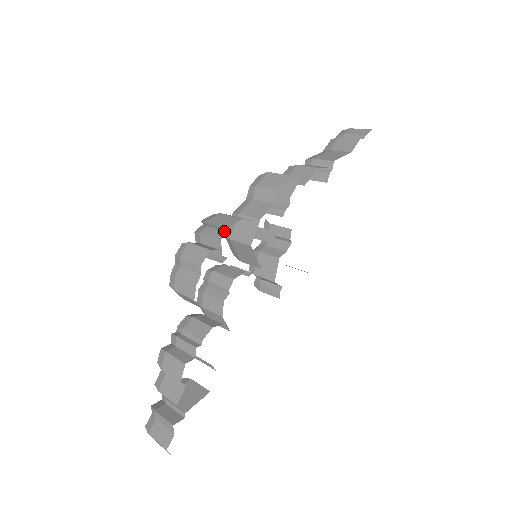
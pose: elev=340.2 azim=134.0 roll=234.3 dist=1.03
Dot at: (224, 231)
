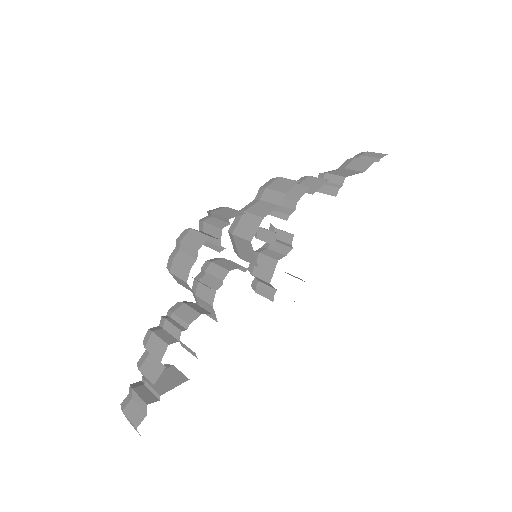
Dot at: (226, 222)
